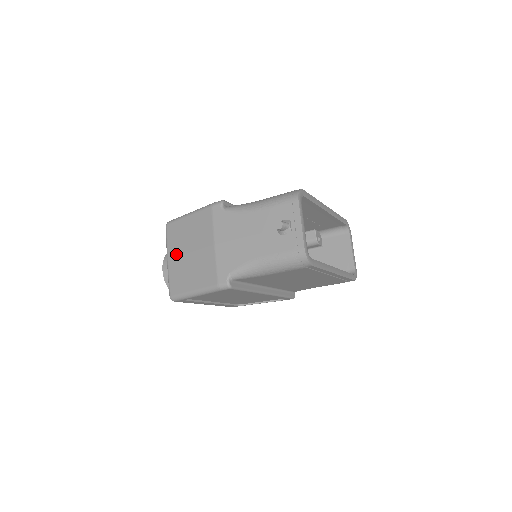
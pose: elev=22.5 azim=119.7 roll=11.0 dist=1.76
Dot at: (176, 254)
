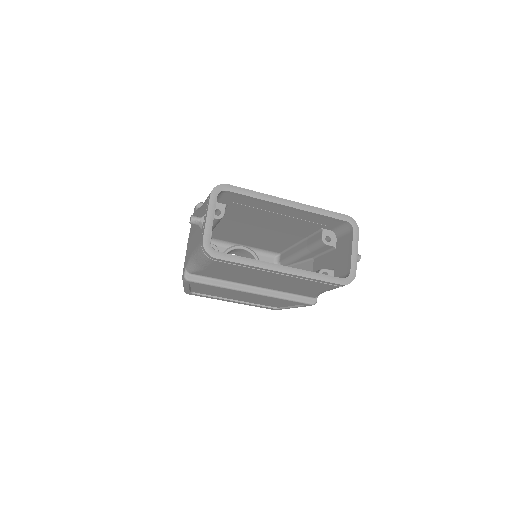
Dot at: occluded
